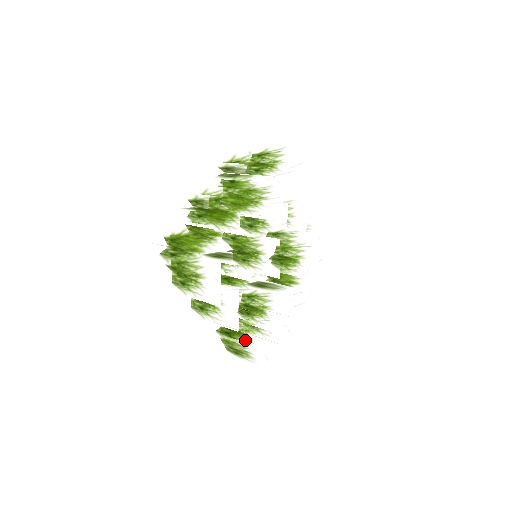
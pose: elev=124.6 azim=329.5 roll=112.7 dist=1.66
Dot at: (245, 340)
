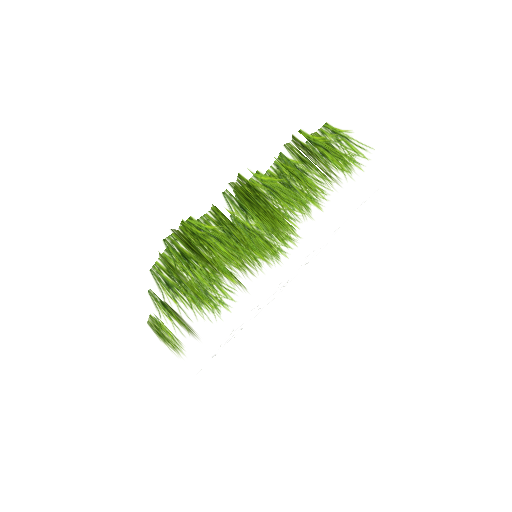
Dot at: occluded
